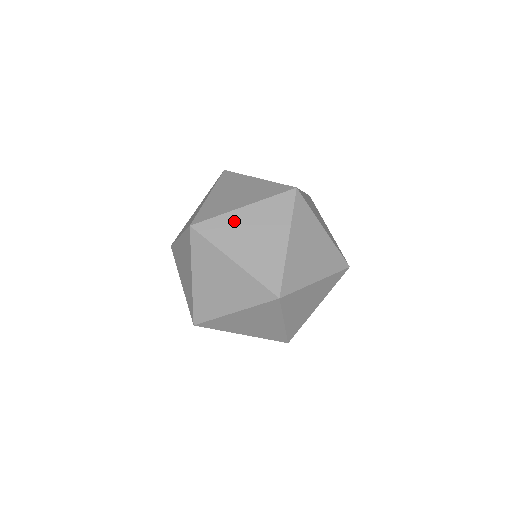
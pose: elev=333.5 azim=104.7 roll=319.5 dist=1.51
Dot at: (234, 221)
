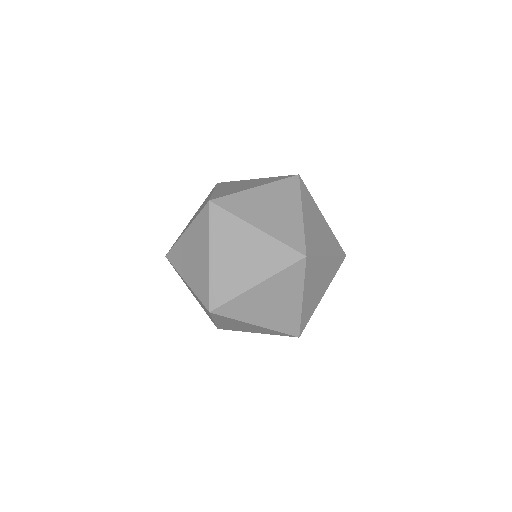
Dot at: (250, 197)
